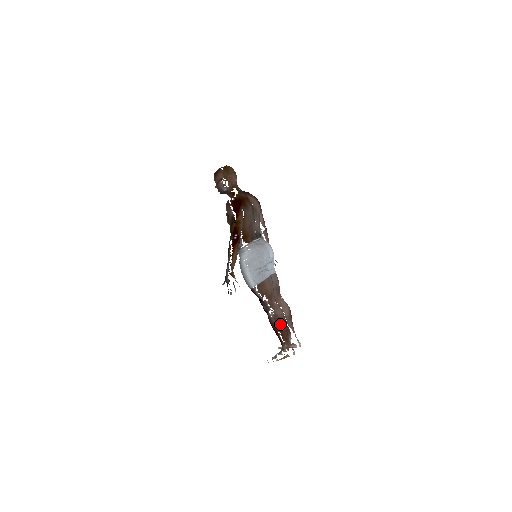
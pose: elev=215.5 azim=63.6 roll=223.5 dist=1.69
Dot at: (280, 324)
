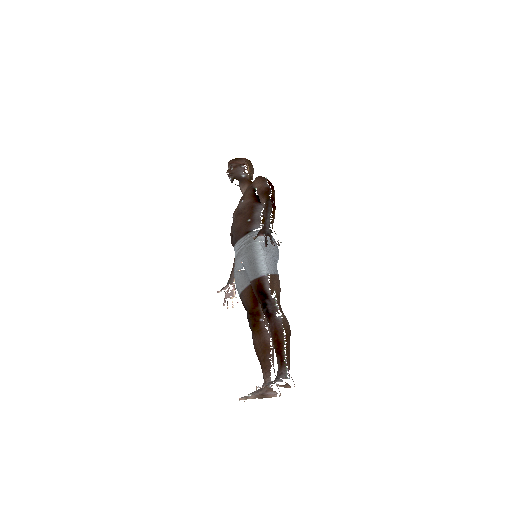
Dot at: (288, 334)
